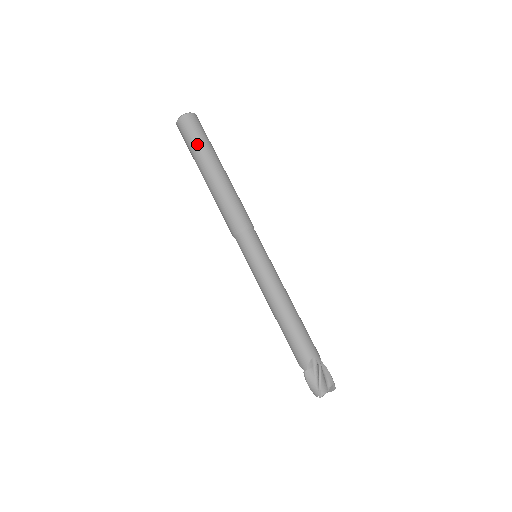
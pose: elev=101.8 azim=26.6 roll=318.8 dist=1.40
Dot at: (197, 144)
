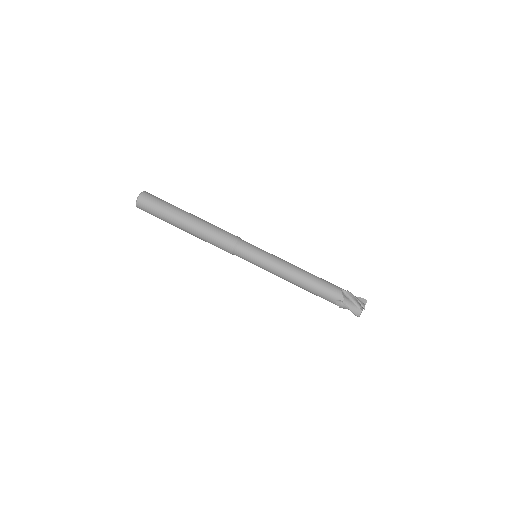
Dot at: (161, 218)
